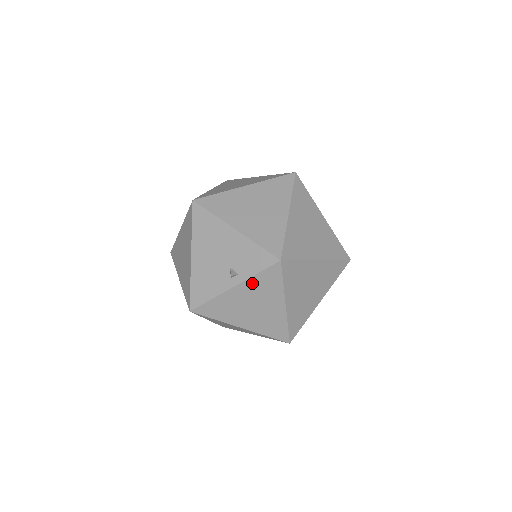
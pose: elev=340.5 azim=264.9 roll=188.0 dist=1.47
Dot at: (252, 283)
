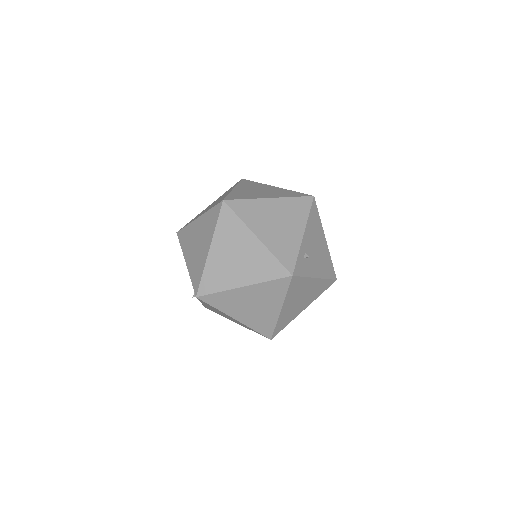
Dot at: (205, 304)
